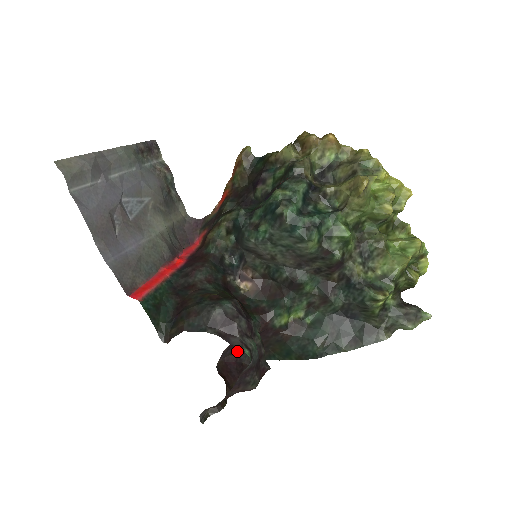
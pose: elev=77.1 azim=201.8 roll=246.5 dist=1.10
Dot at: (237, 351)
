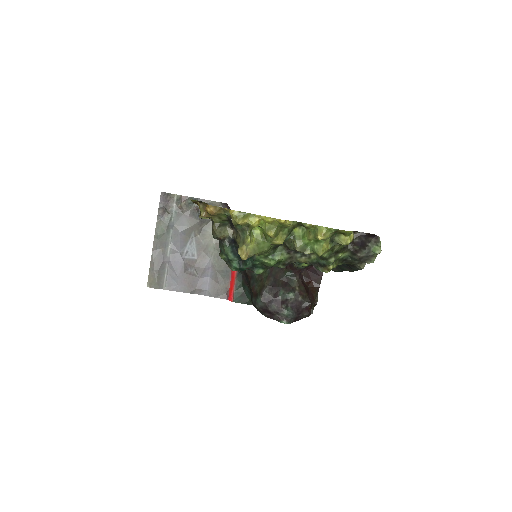
Dot at: occluded
